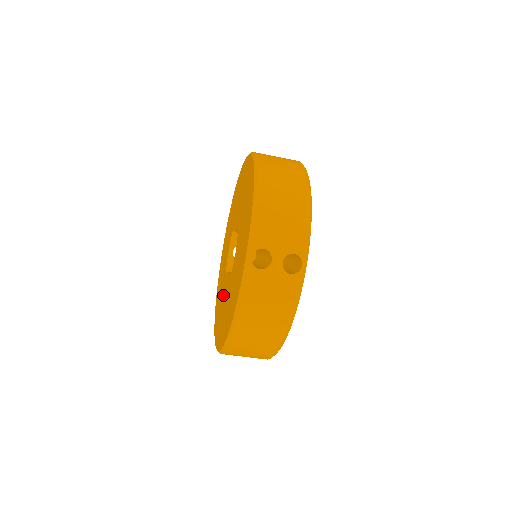
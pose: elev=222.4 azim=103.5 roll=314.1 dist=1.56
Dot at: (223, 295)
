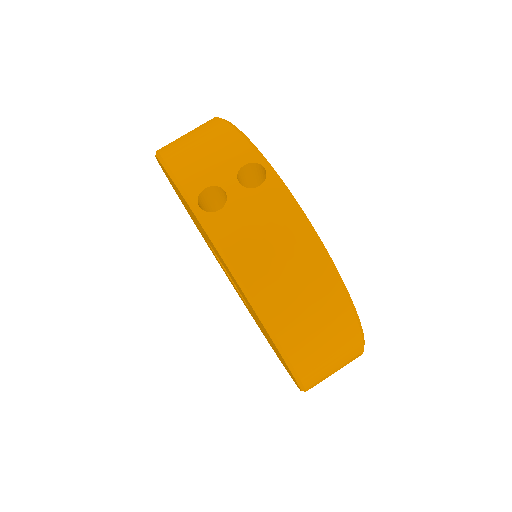
Dot at: occluded
